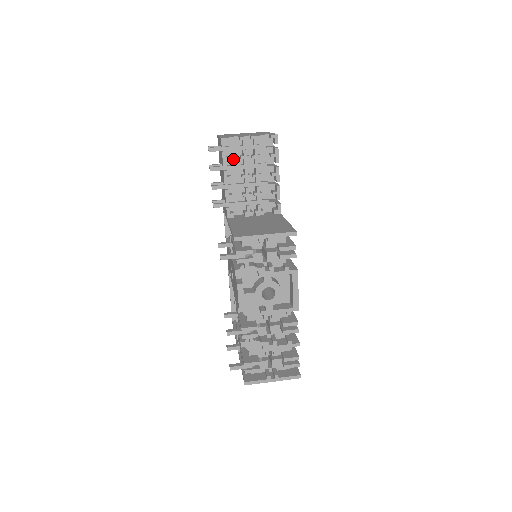
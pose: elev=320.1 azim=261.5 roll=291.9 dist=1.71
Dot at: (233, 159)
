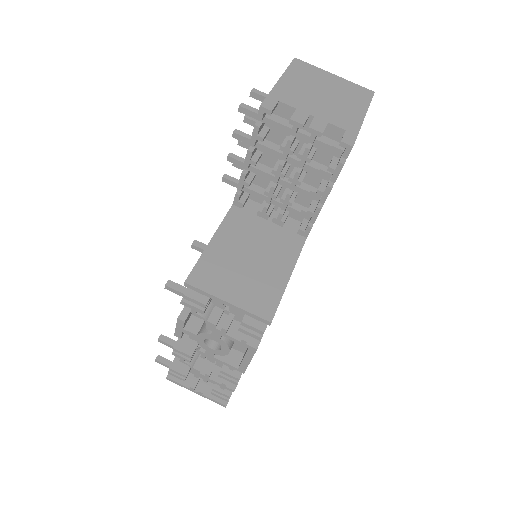
Dot at: (275, 135)
